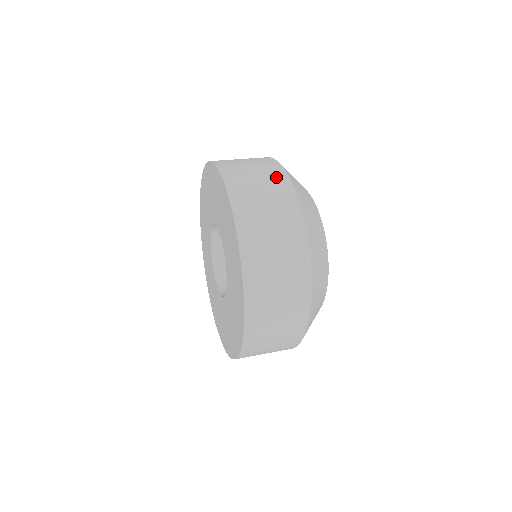
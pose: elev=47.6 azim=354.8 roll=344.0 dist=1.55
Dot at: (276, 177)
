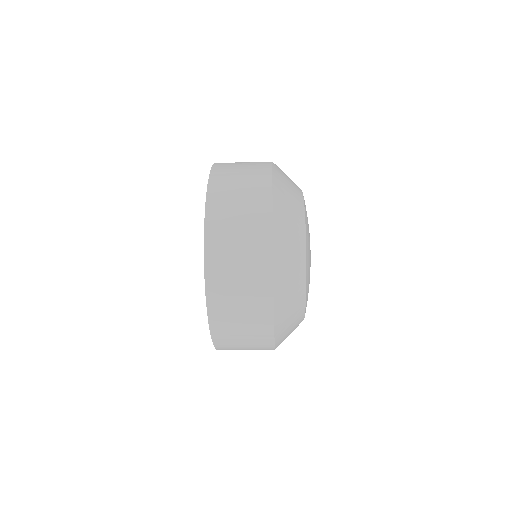
Dot at: (259, 250)
